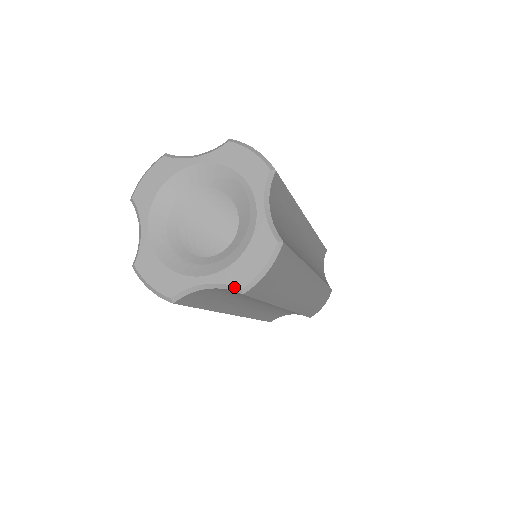
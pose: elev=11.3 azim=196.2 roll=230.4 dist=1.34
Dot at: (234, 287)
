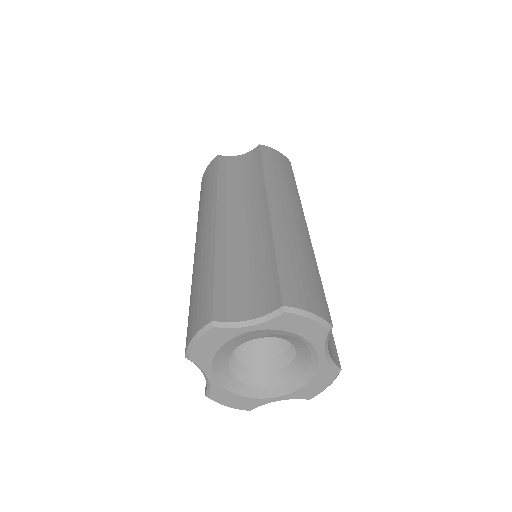
Dot at: occluded
